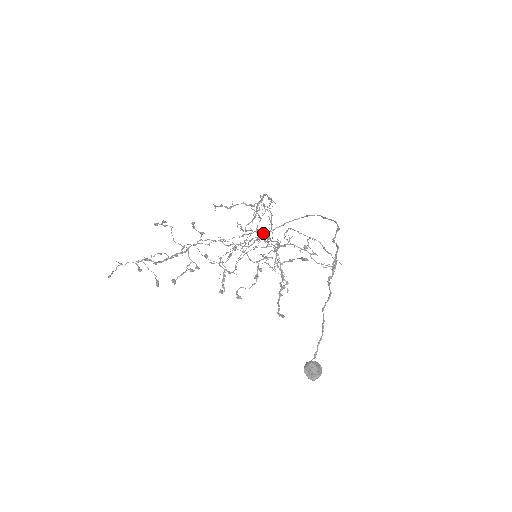
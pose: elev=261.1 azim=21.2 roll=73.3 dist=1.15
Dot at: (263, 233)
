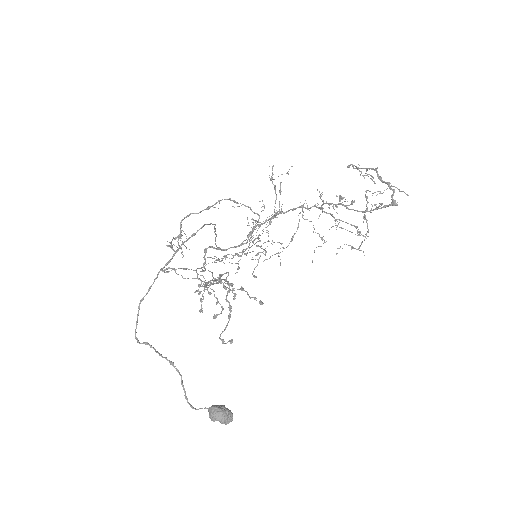
Dot at: (271, 218)
